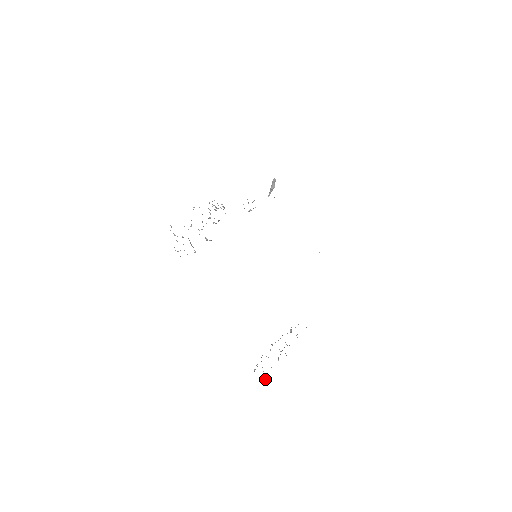
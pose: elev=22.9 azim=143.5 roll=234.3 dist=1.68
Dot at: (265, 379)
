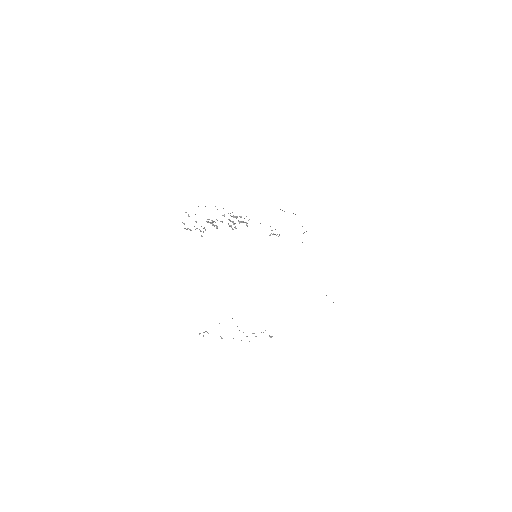
Dot at: occluded
